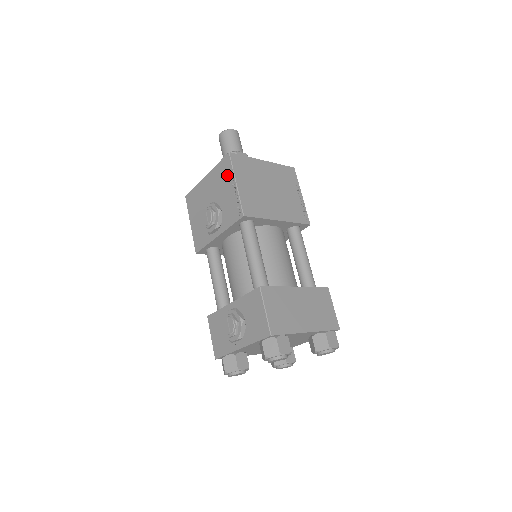
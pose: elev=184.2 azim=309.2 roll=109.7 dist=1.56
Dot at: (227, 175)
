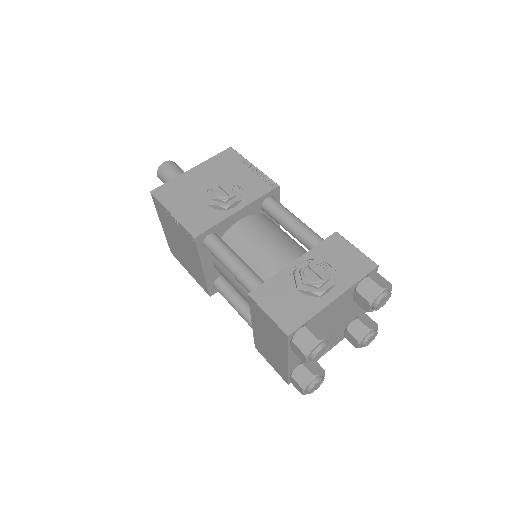
Dot at: (235, 162)
